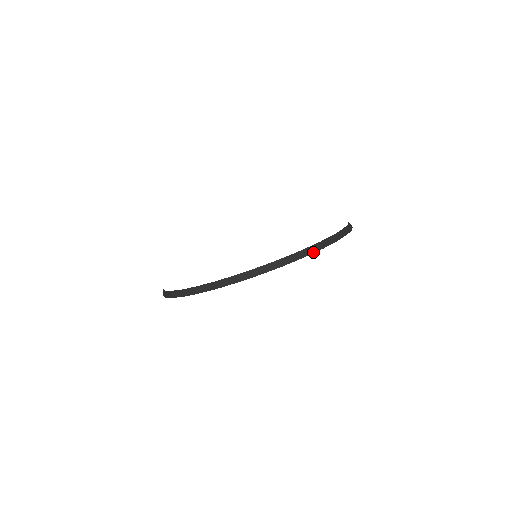
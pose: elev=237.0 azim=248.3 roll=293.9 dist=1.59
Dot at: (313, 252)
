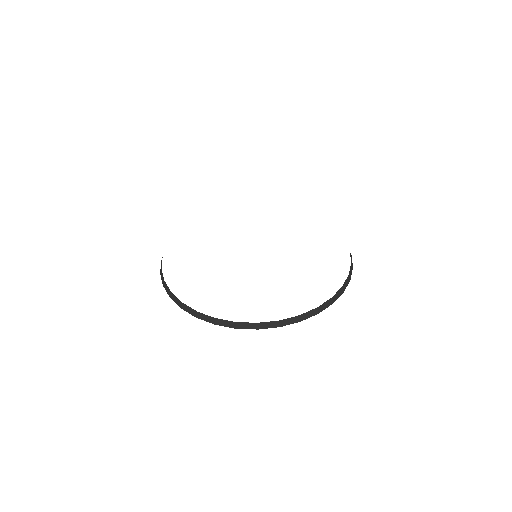
Dot at: (325, 308)
